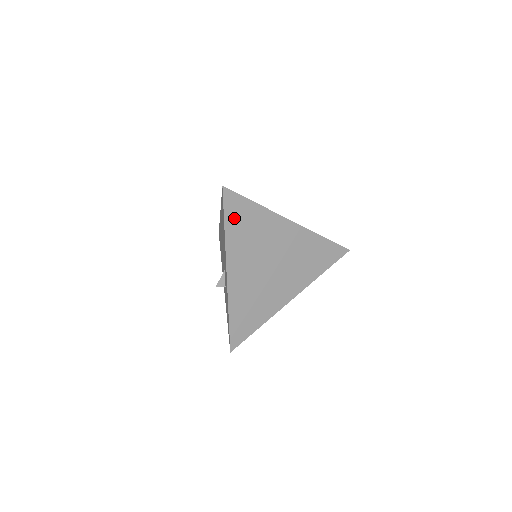
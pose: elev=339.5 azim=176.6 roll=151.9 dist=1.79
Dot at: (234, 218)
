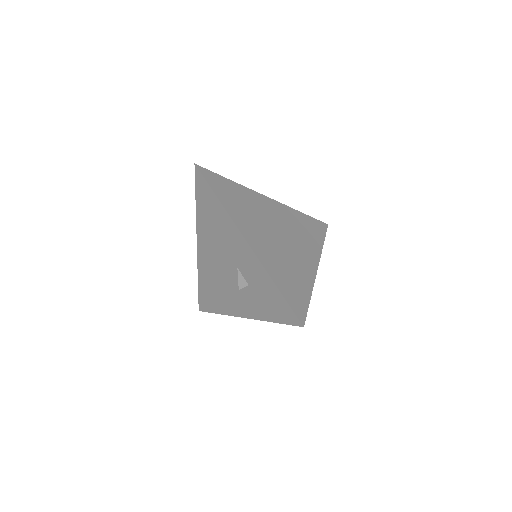
Dot at: (220, 190)
